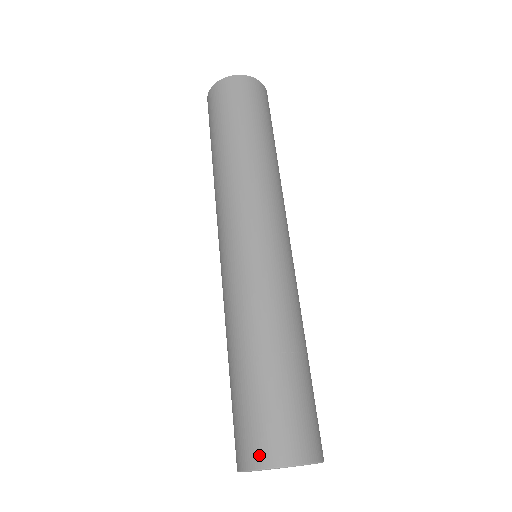
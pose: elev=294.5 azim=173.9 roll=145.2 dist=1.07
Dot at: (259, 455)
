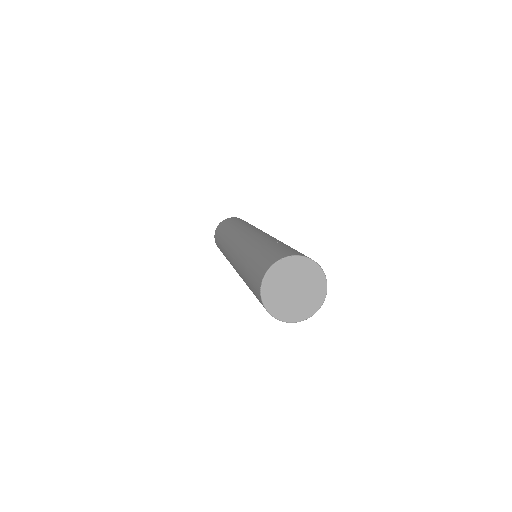
Dot at: (278, 257)
